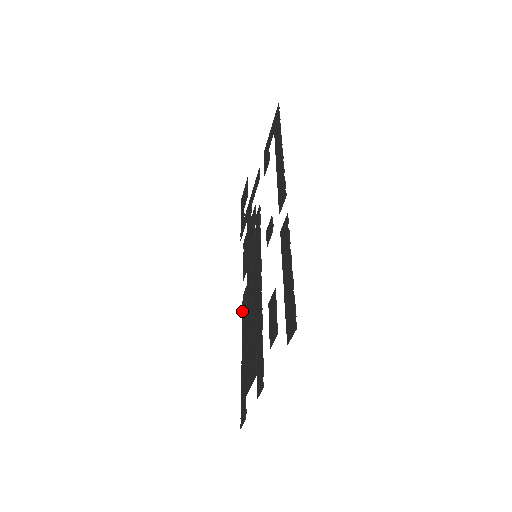
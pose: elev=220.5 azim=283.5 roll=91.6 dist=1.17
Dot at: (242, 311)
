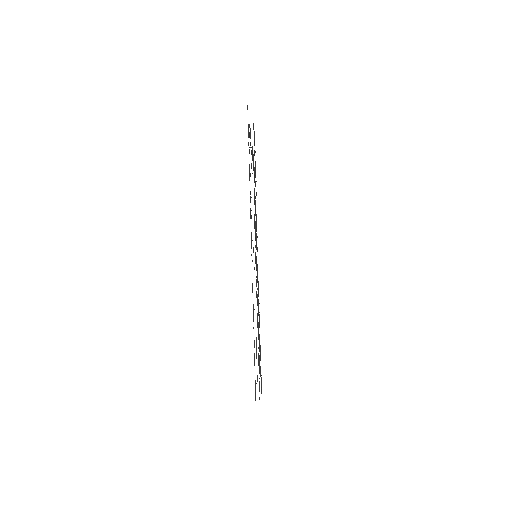
Dot at: occluded
